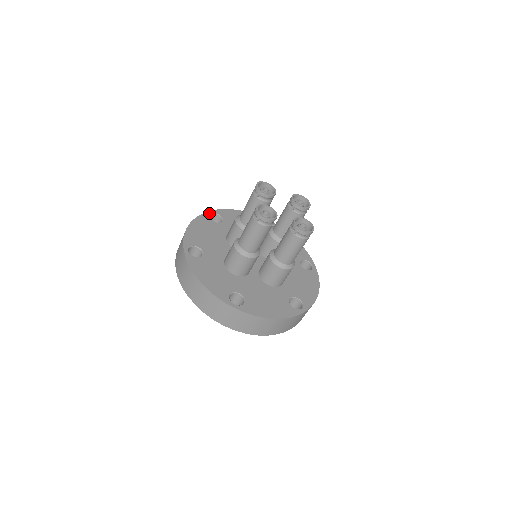
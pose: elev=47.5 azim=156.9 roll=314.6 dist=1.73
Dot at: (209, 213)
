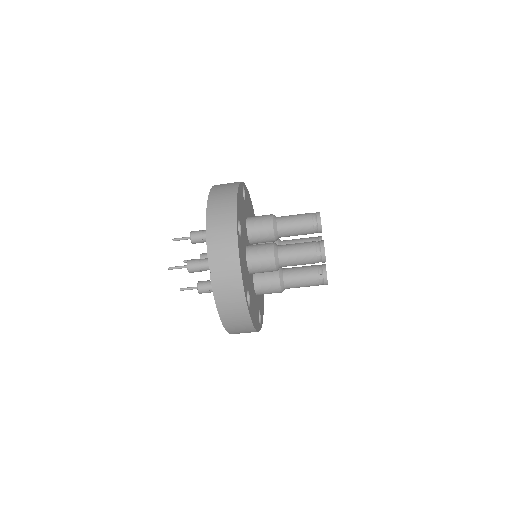
Dot at: occluded
